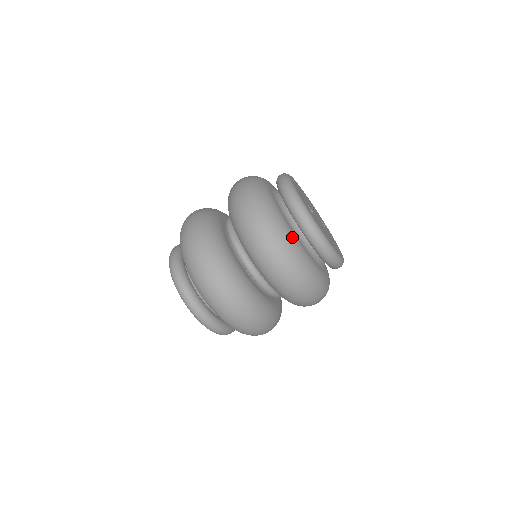
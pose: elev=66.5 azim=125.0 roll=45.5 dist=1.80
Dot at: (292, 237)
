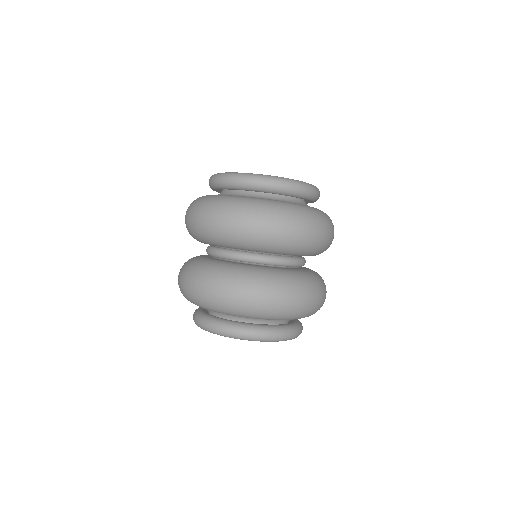
Dot at: (283, 203)
